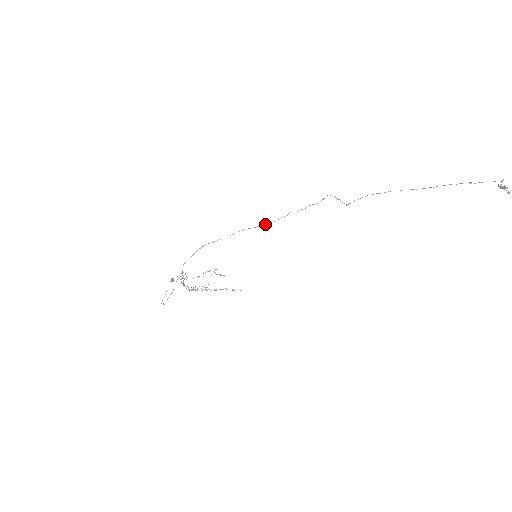
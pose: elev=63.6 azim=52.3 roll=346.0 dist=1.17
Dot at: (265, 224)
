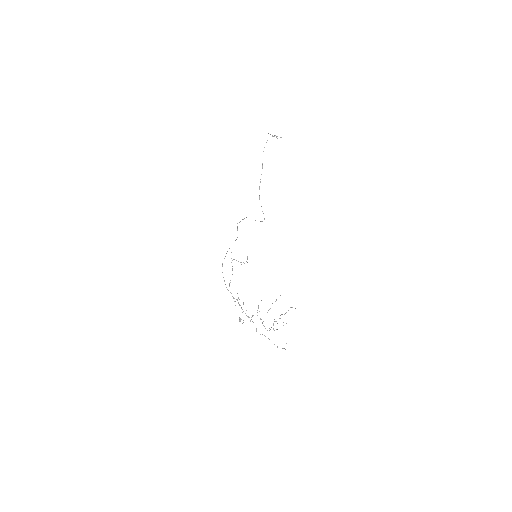
Dot at: occluded
